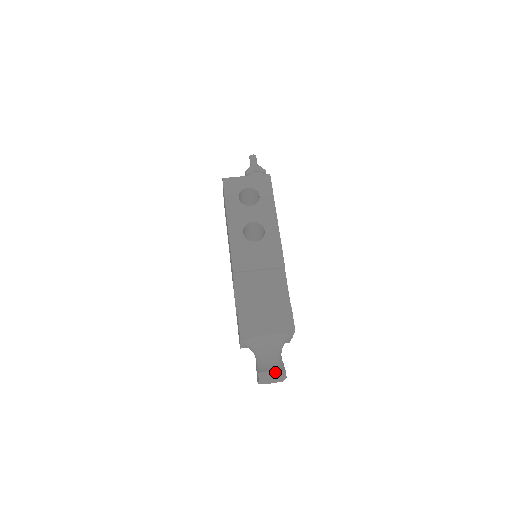
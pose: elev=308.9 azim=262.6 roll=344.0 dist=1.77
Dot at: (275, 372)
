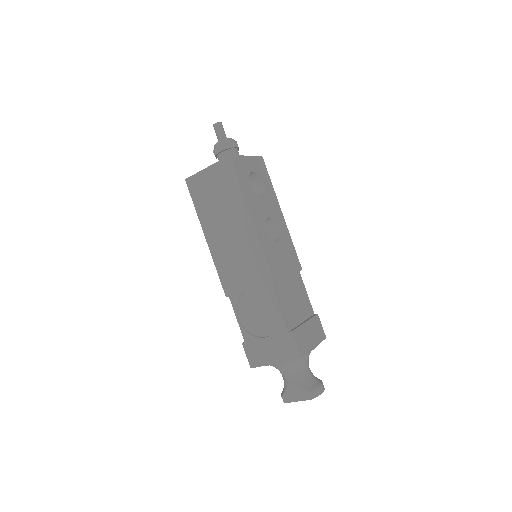
Dot at: (322, 386)
